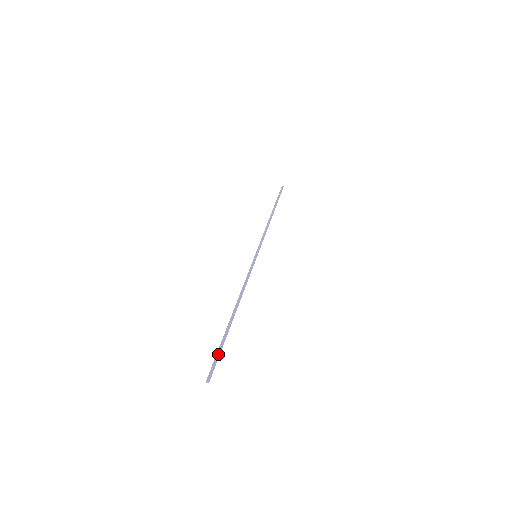
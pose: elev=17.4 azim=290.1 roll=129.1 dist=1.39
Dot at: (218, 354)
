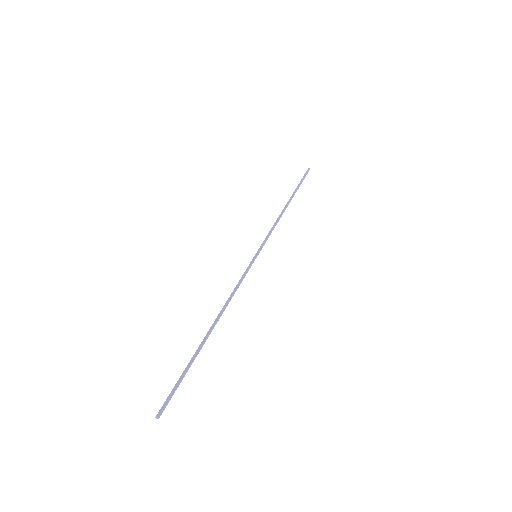
Dot at: (178, 382)
